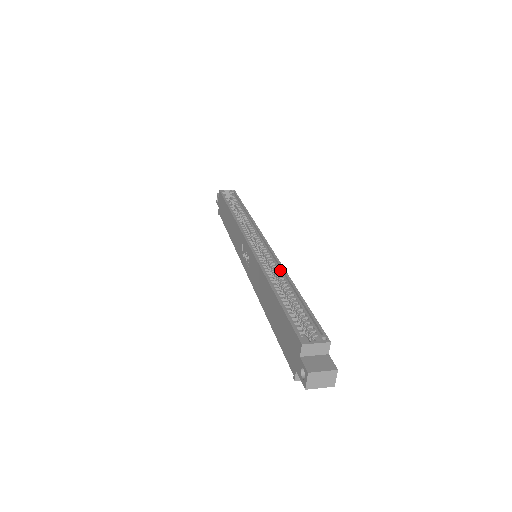
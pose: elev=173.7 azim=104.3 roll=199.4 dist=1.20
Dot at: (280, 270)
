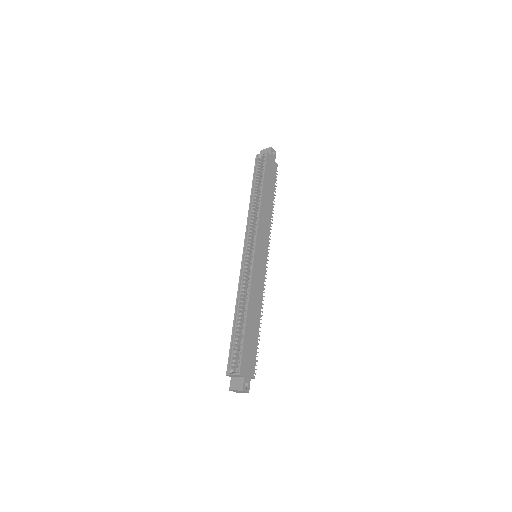
Dot at: (249, 292)
